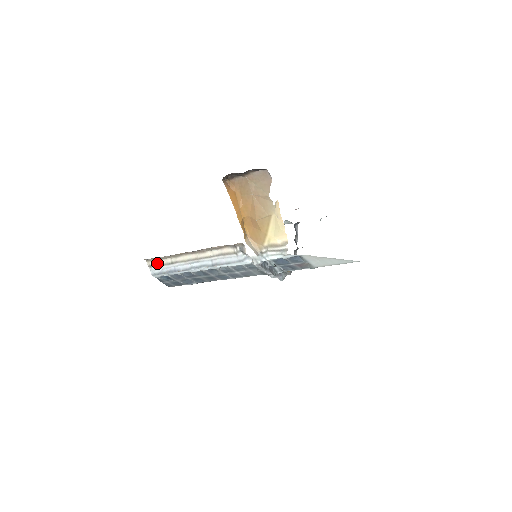
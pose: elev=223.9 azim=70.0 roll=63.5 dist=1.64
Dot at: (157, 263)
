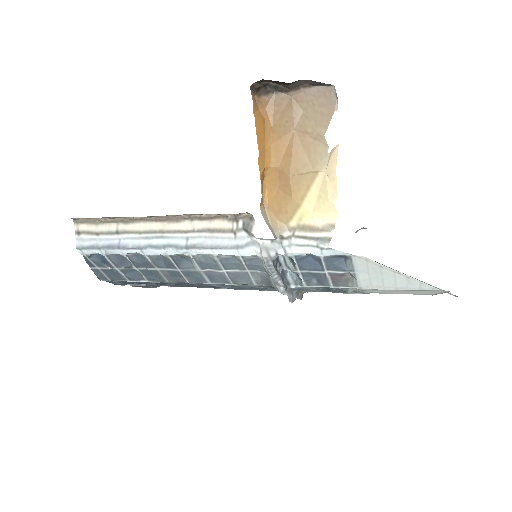
Dot at: (91, 228)
